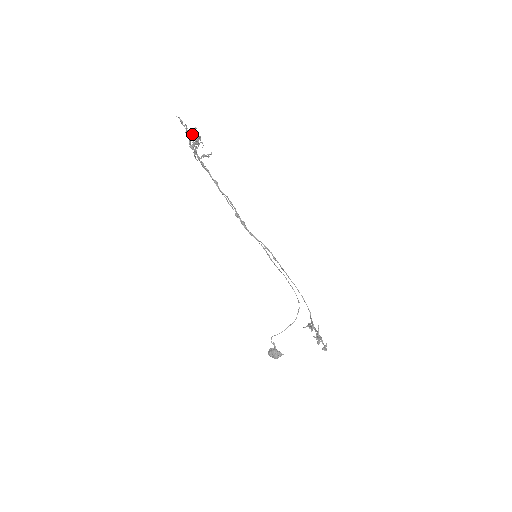
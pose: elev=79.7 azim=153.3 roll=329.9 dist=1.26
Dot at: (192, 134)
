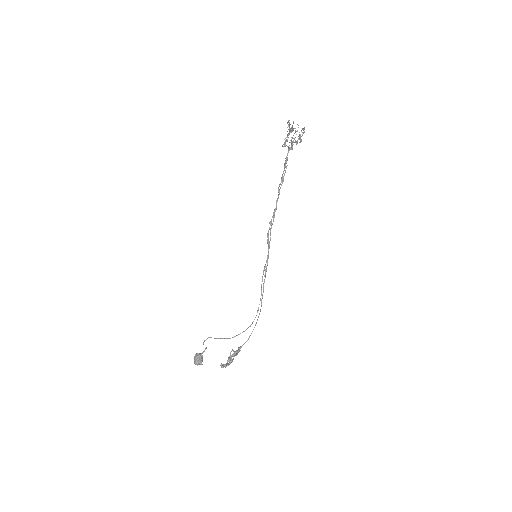
Dot at: (297, 130)
